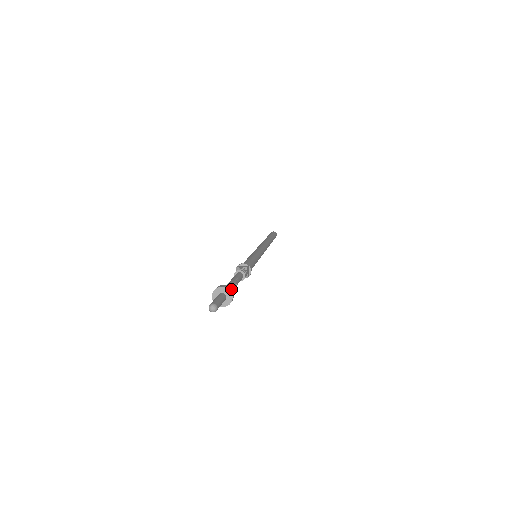
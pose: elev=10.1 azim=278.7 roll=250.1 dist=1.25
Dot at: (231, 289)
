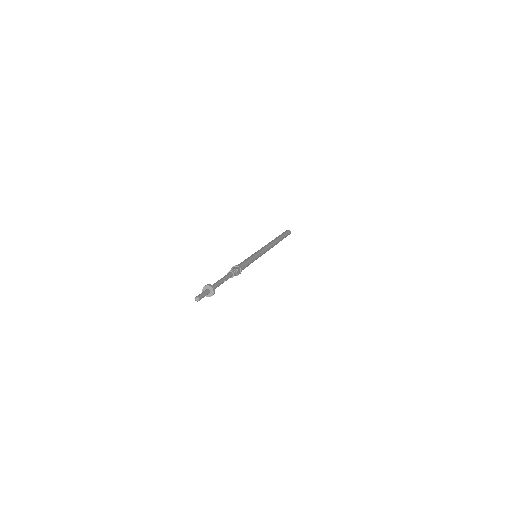
Dot at: (214, 287)
